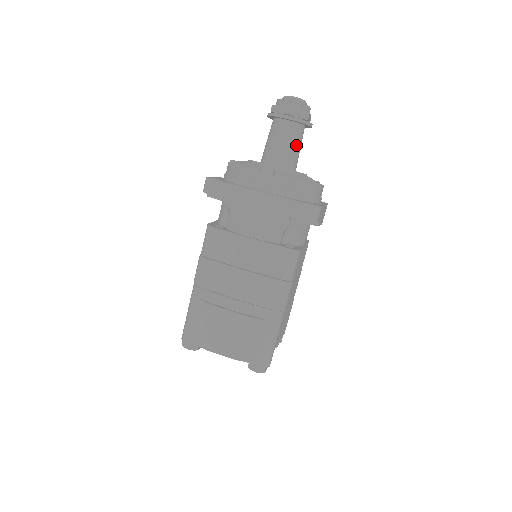
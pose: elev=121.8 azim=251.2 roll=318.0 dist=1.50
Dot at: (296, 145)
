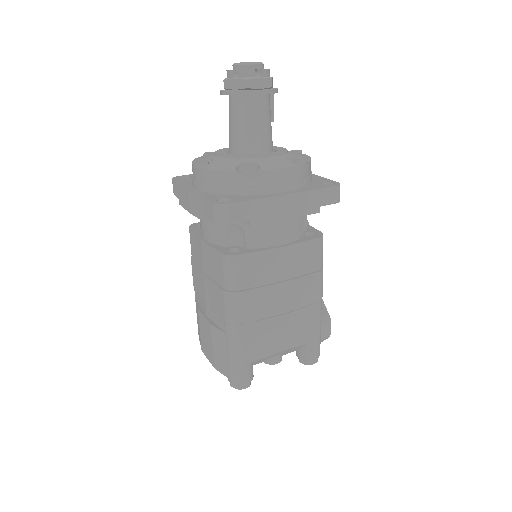
Dot at: (247, 123)
